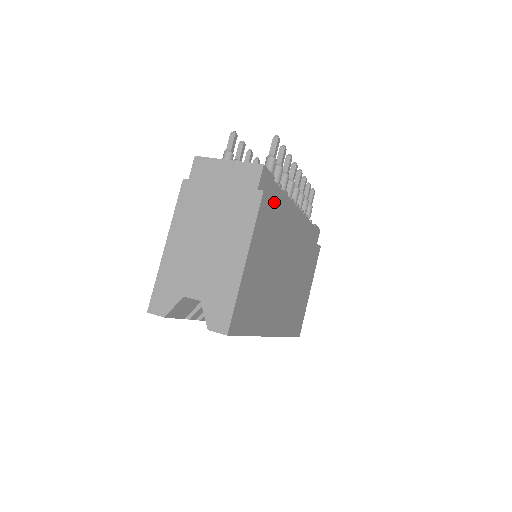
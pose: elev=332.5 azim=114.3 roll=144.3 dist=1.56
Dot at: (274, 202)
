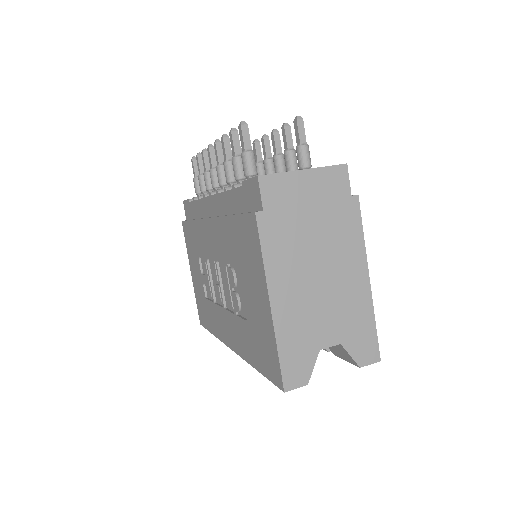
Dot at: occluded
